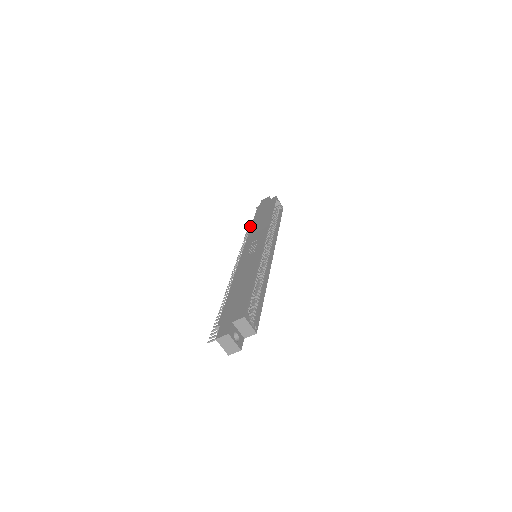
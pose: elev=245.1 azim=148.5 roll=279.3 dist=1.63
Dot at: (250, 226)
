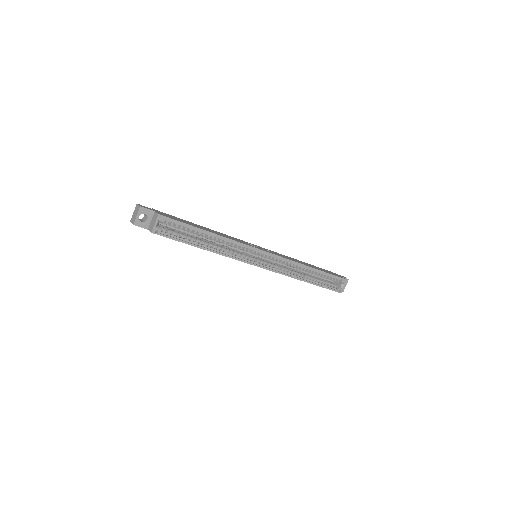
Dot at: occluded
